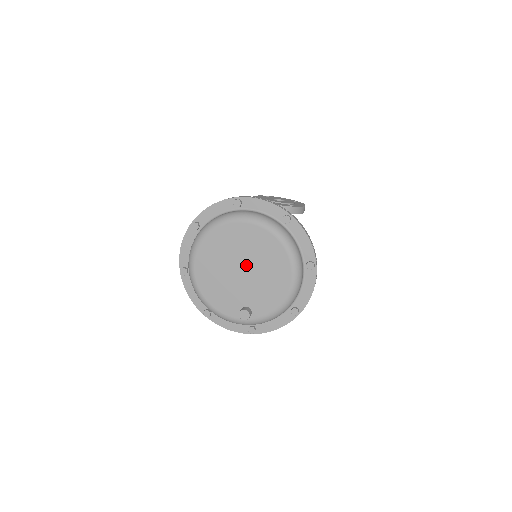
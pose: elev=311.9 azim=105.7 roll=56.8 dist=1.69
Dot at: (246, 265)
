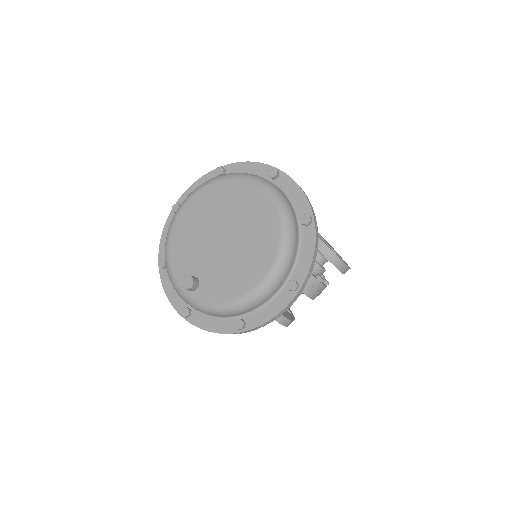
Dot at: (231, 235)
